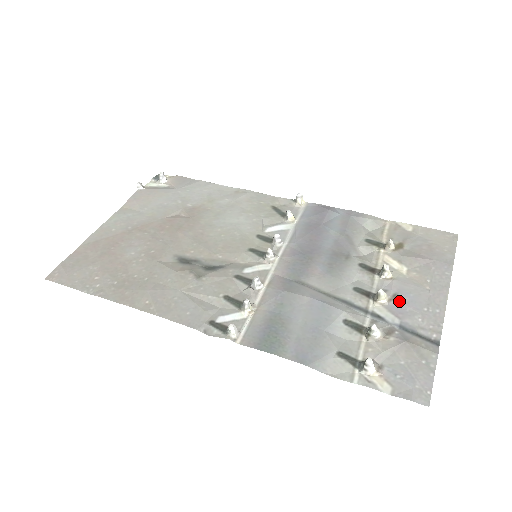
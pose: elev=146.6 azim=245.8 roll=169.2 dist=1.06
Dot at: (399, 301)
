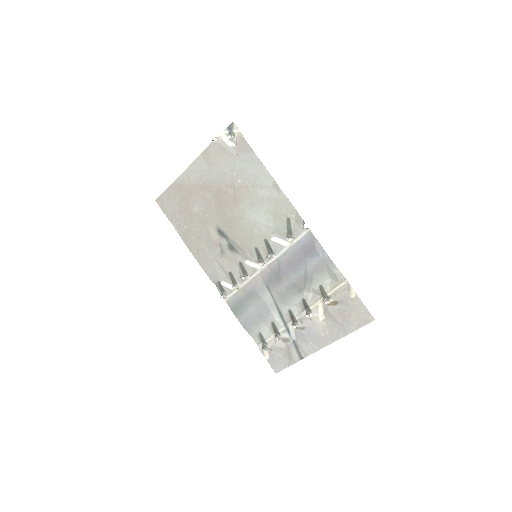
Dot at: (303, 332)
